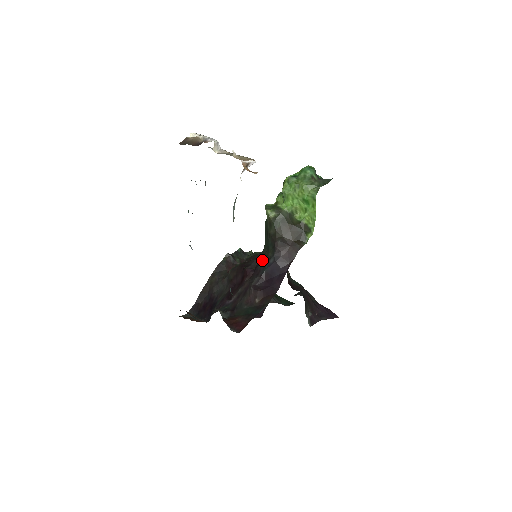
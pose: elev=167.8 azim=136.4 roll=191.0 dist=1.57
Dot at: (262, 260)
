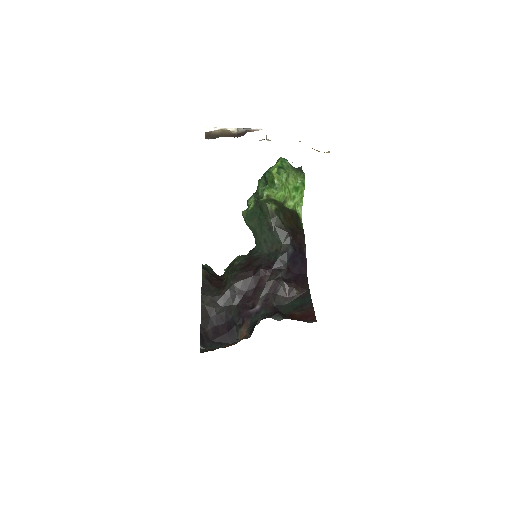
Dot at: (276, 254)
